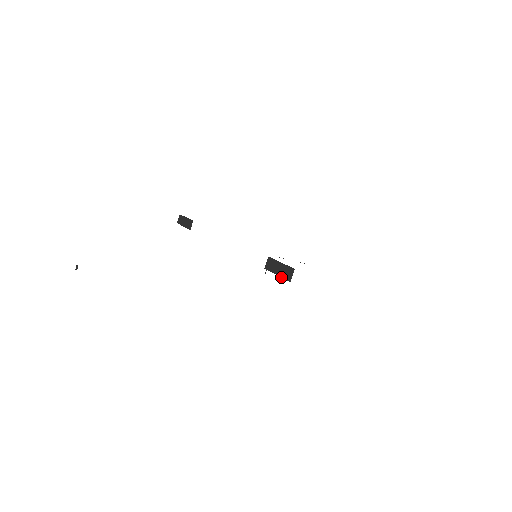
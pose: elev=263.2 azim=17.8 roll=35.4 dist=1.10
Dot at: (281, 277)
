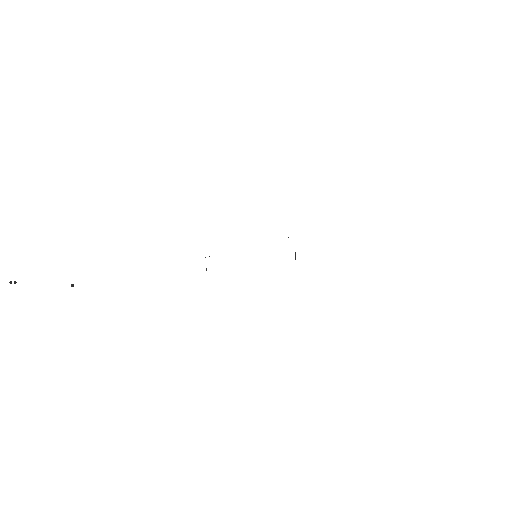
Dot at: occluded
